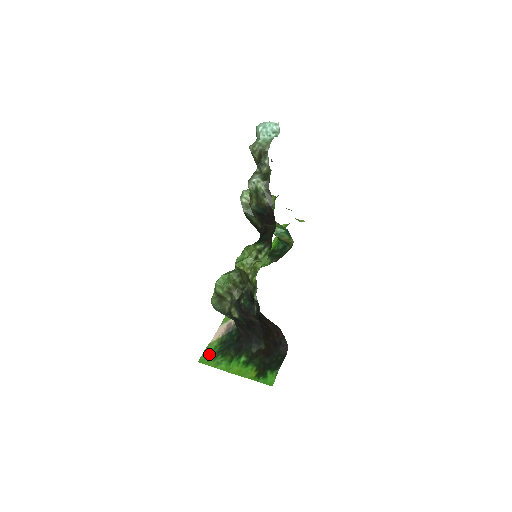
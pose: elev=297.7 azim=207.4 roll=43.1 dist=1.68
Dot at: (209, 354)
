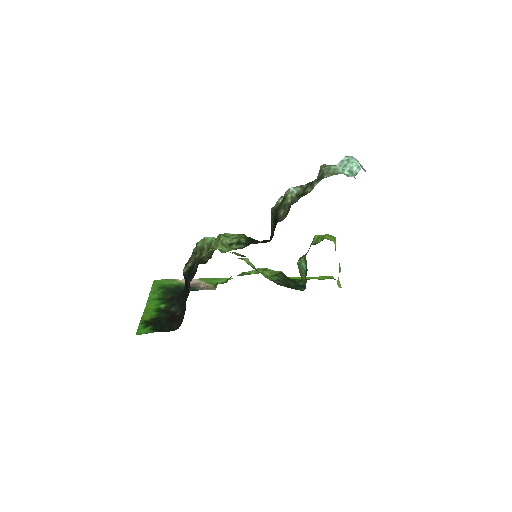
Dot at: (163, 283)
